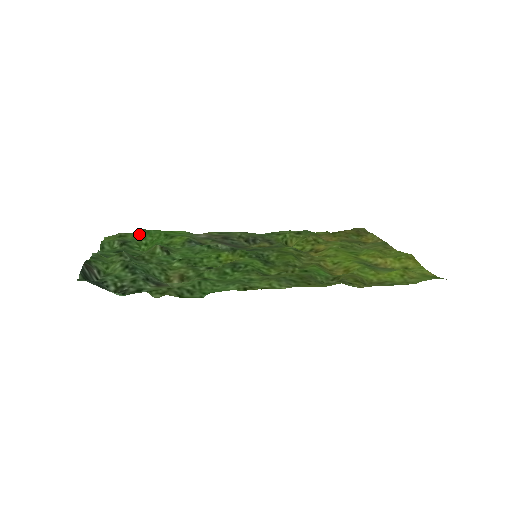
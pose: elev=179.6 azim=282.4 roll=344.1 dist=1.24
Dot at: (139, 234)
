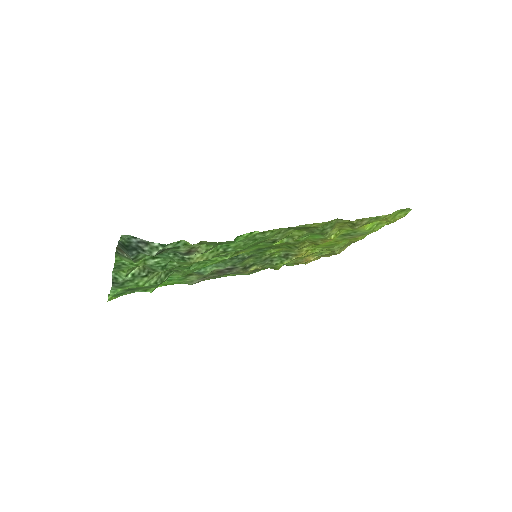
Dot at: occluded
